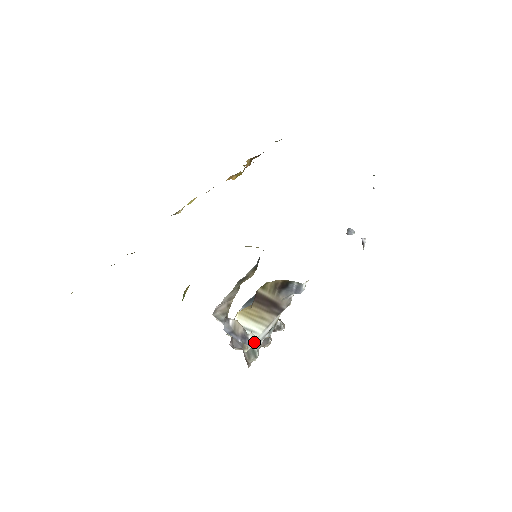
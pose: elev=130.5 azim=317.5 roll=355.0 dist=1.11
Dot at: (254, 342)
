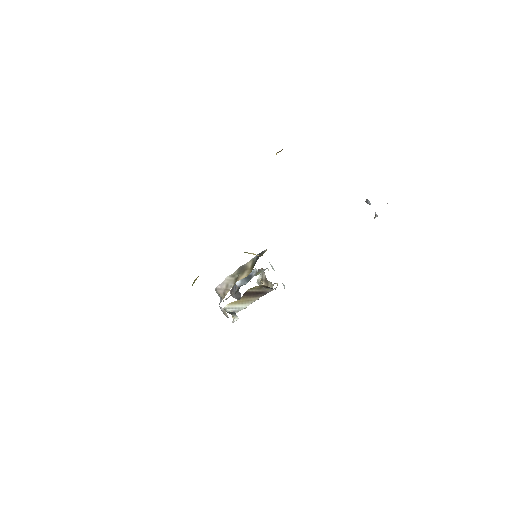
Dot at: (236, 320)
